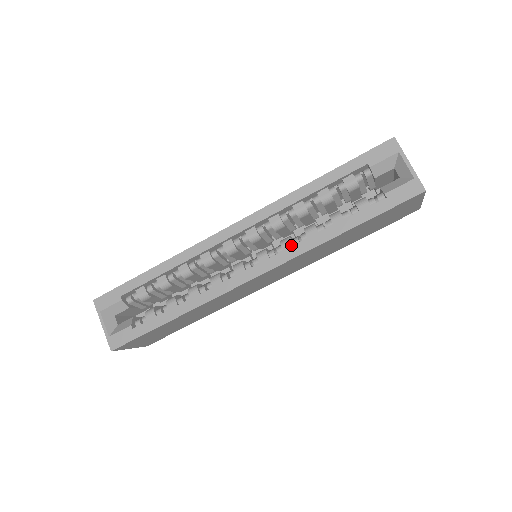
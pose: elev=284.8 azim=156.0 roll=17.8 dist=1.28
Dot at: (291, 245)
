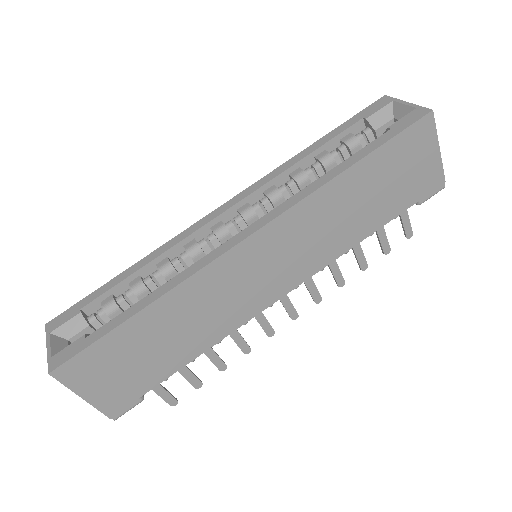
Dot at: occluded
